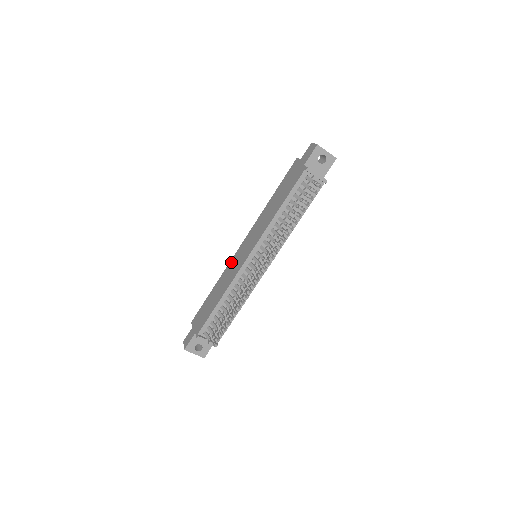
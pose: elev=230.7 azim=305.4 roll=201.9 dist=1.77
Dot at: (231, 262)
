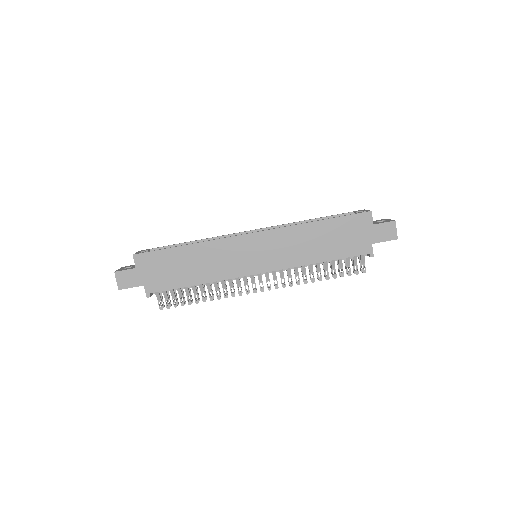
Dot at: (227, 243)
